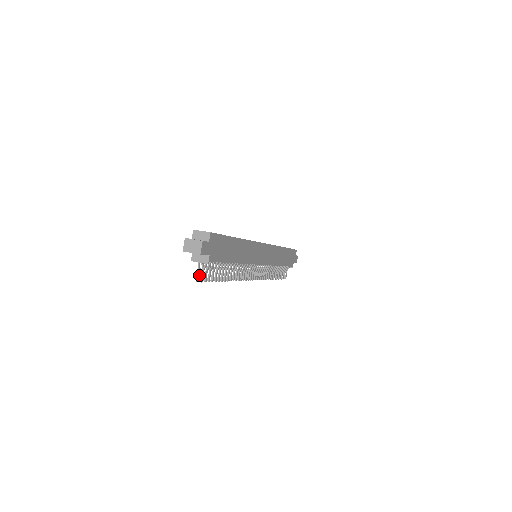
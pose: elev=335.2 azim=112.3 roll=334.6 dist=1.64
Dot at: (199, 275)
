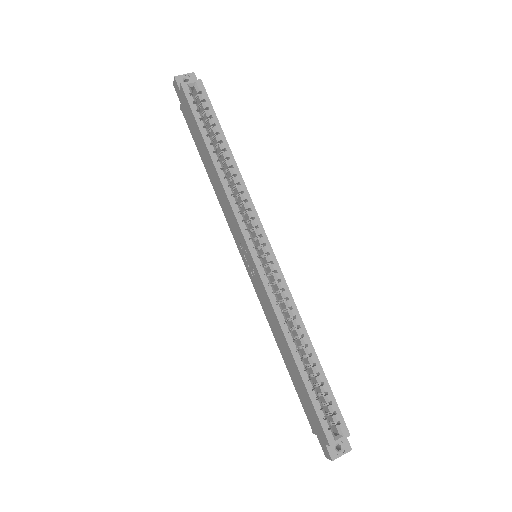
Dot at: occluded
